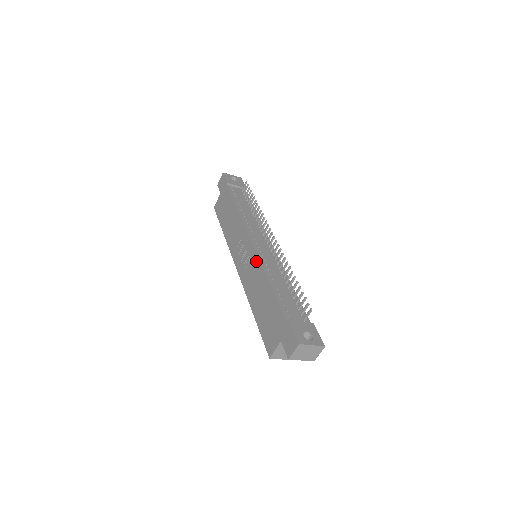
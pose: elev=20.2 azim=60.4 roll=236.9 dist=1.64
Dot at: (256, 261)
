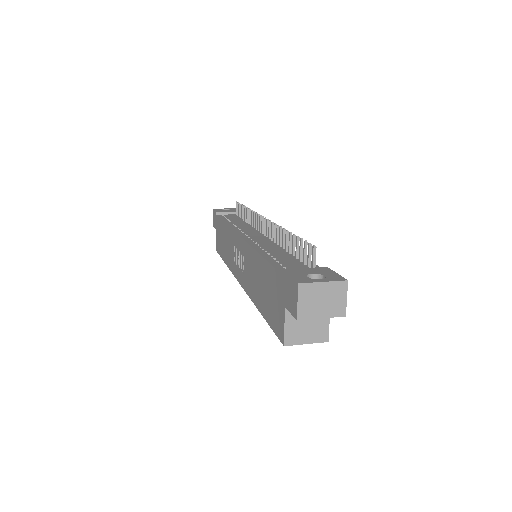
Dot at: (246, 249)
